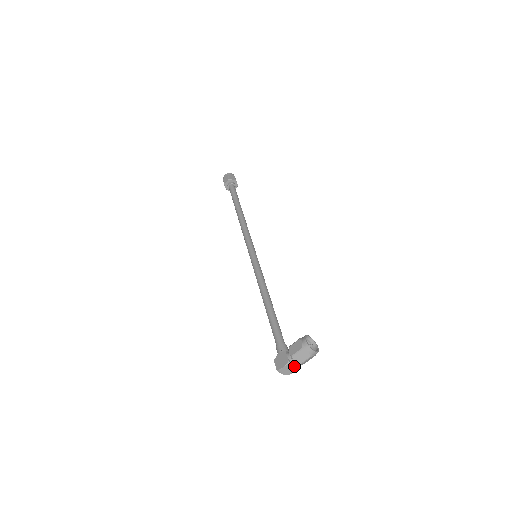
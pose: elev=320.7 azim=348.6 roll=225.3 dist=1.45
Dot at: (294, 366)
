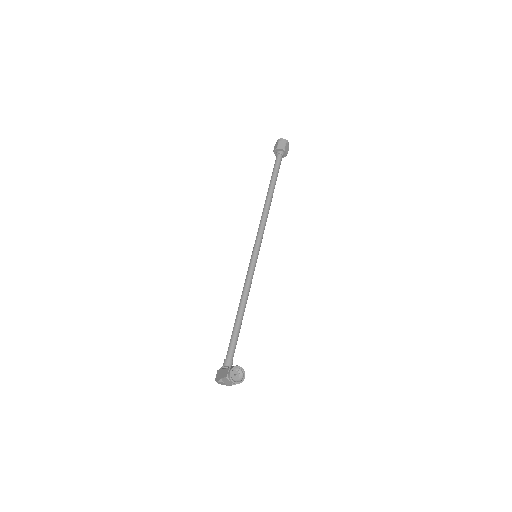
Dot at: occluded
